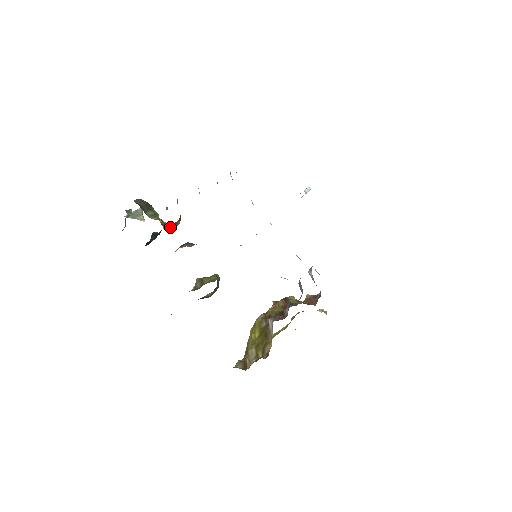
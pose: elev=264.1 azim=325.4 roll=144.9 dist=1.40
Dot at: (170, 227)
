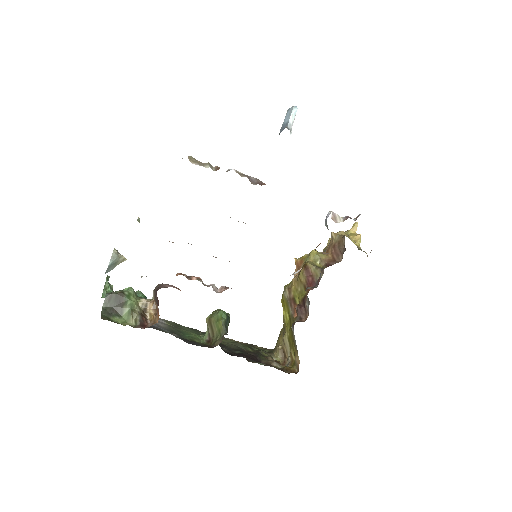
Dot at: (152, 316)
